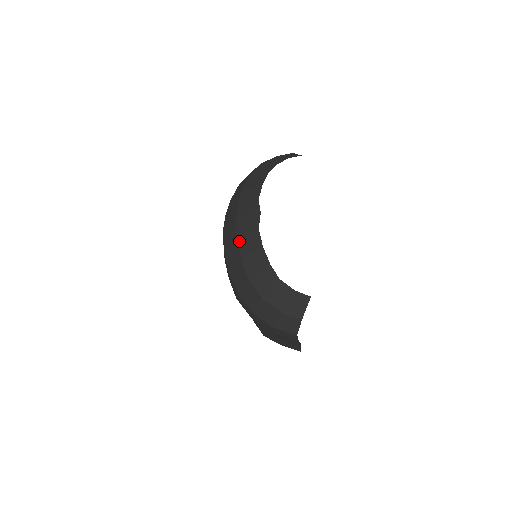
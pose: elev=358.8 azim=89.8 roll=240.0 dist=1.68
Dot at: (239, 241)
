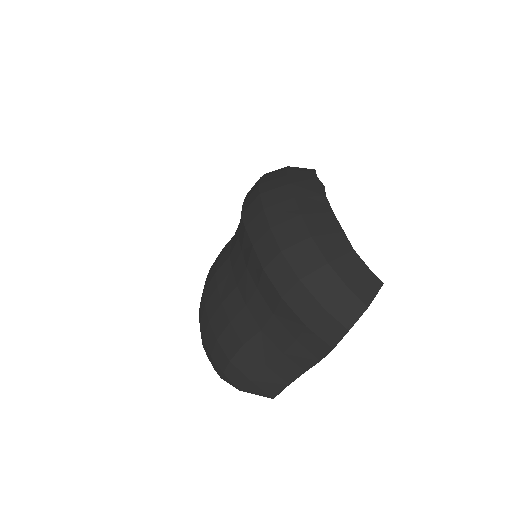
Dot at: (298, 199)
